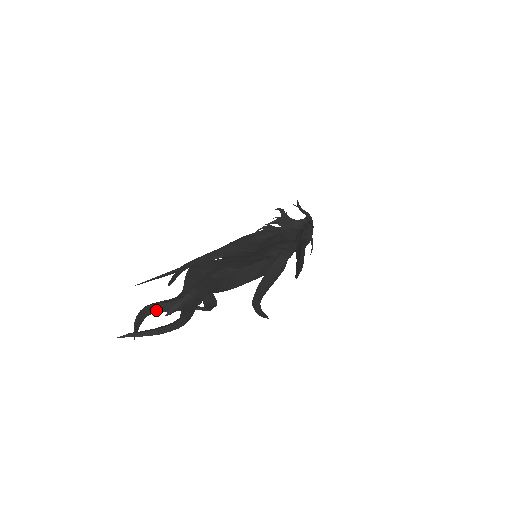
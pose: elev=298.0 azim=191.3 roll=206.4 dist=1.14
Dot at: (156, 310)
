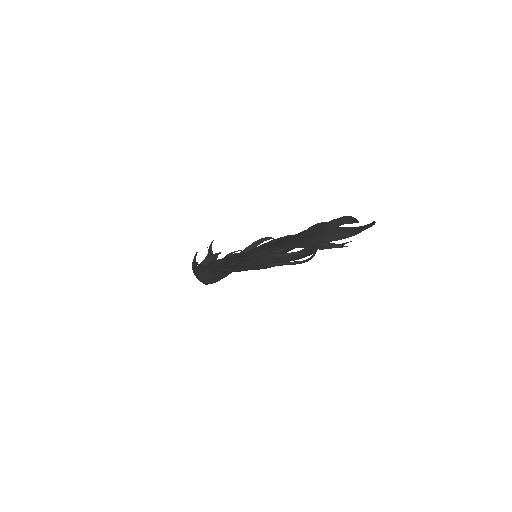
Dot at: occluded
